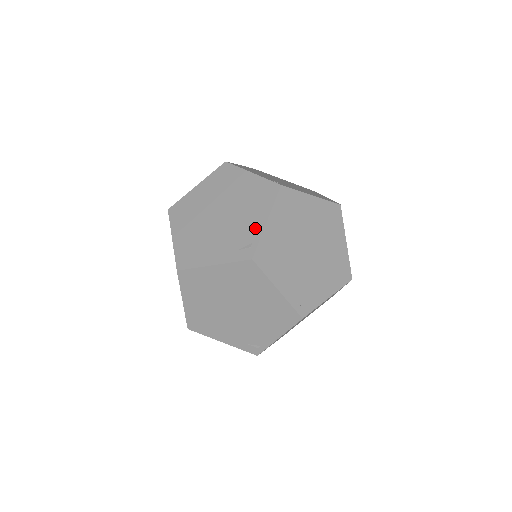
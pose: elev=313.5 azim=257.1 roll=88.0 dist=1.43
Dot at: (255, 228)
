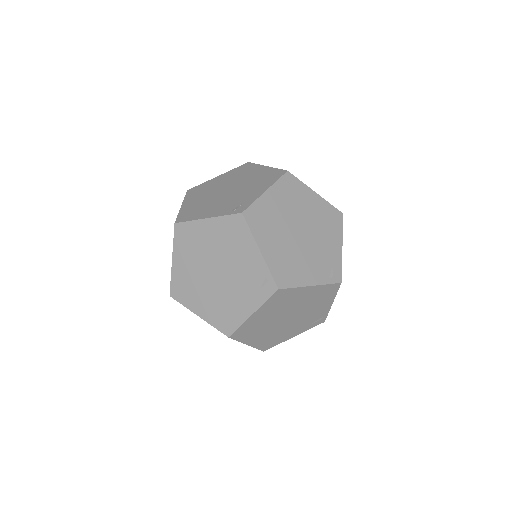
Dot at: (256, 263)
